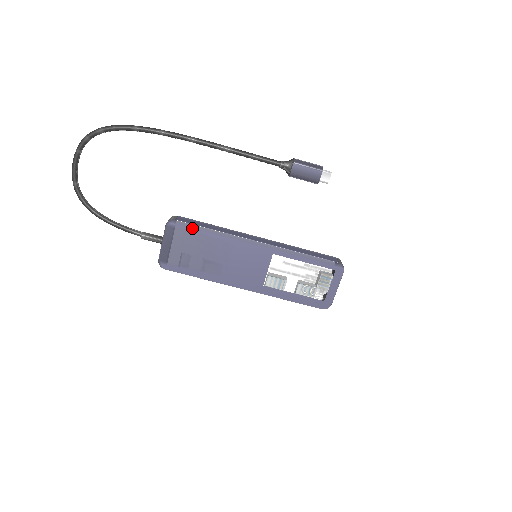
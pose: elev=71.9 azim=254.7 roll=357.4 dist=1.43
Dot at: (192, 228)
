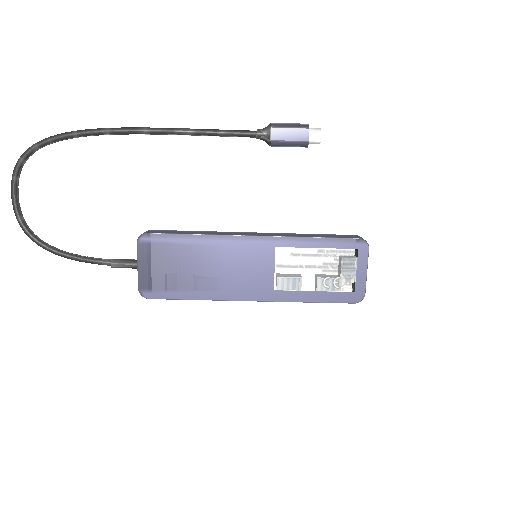
Dot at: (169, 238)
